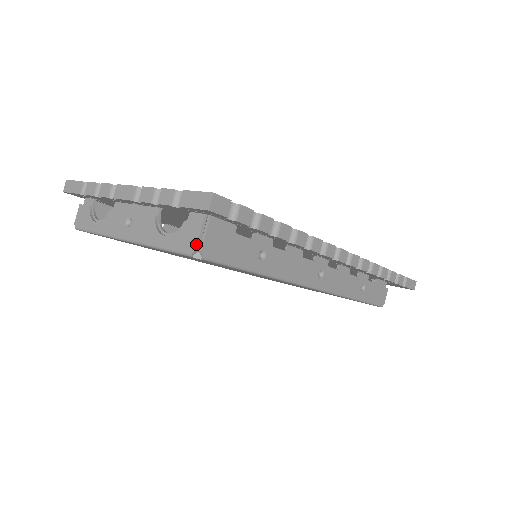
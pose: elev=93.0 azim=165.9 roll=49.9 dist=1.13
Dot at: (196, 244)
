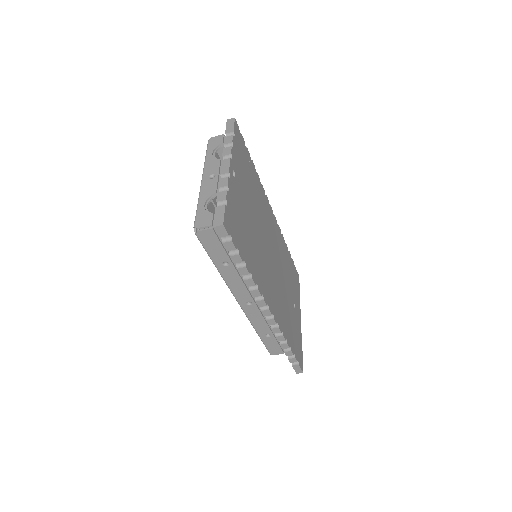
Dot at: (200, 227)
